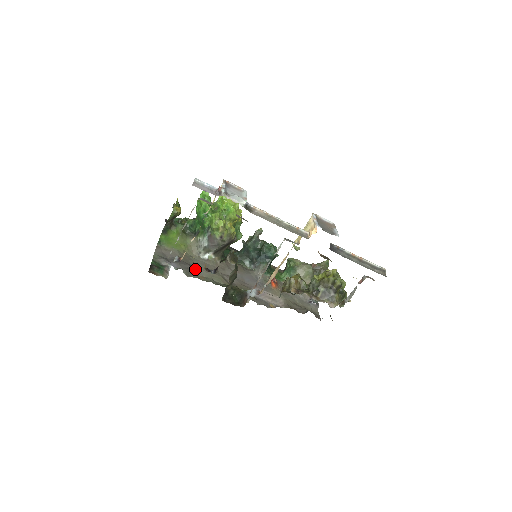
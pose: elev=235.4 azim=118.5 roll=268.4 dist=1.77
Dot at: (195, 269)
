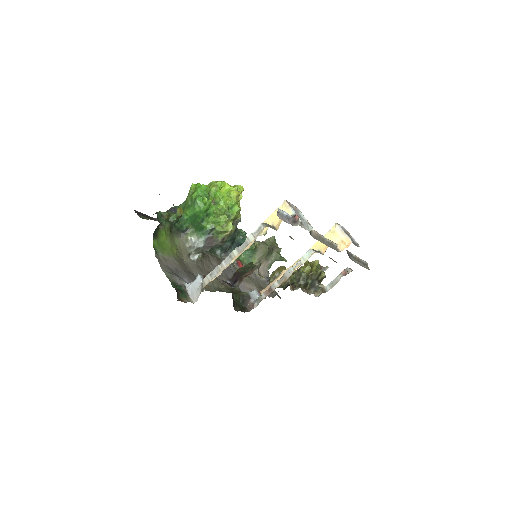
Dot at: occluded
